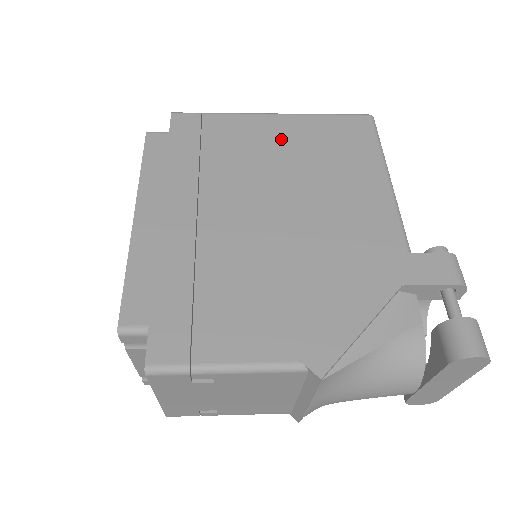
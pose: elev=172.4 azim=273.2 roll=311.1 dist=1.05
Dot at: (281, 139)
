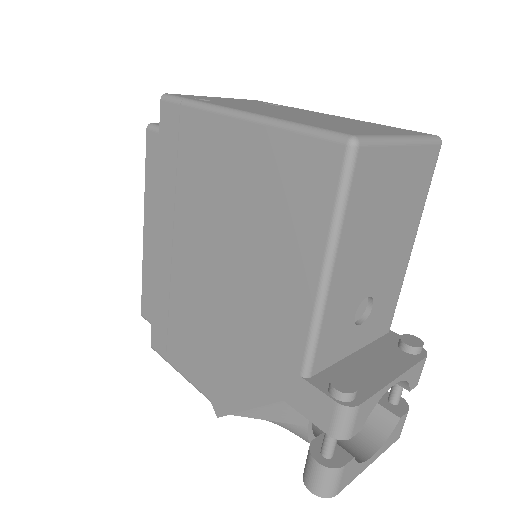
Dot at: (236, 169)
